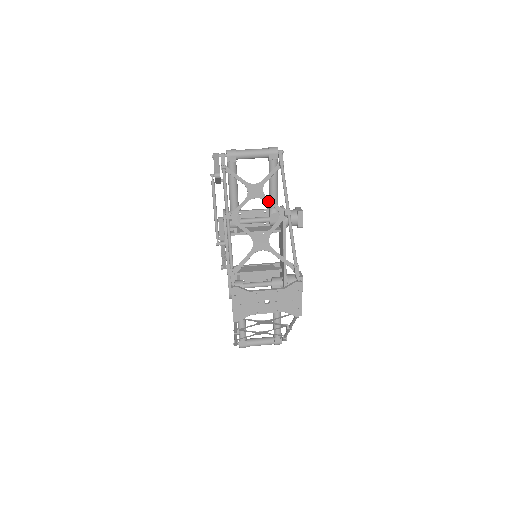
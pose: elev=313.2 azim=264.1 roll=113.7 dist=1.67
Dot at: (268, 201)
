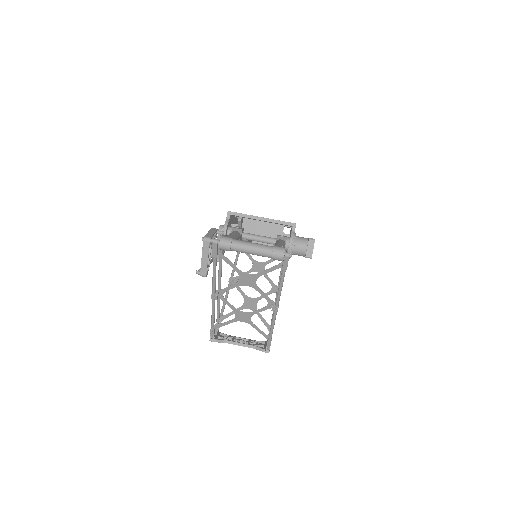
Dot at: (259, 291)
